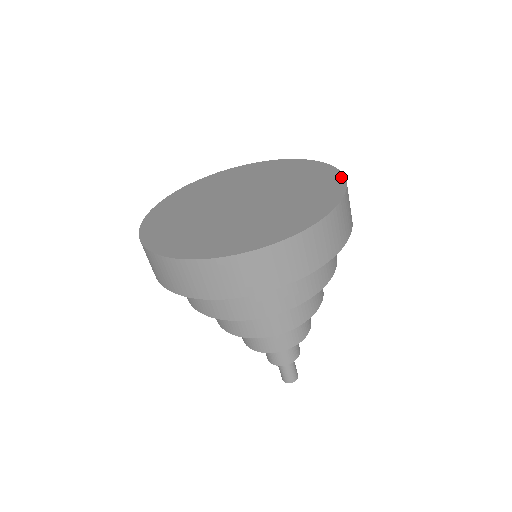
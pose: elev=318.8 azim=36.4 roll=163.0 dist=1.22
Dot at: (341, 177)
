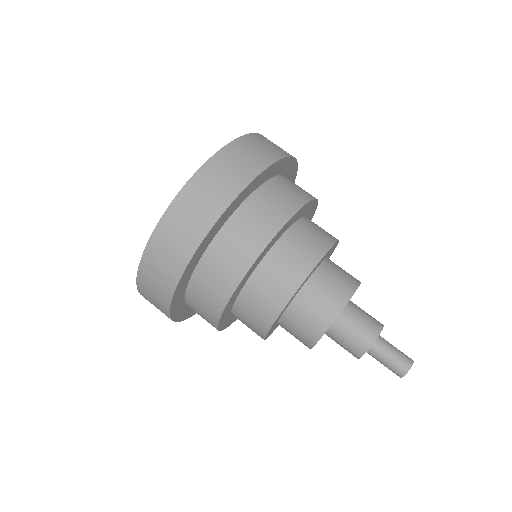
Dot at: occluded
